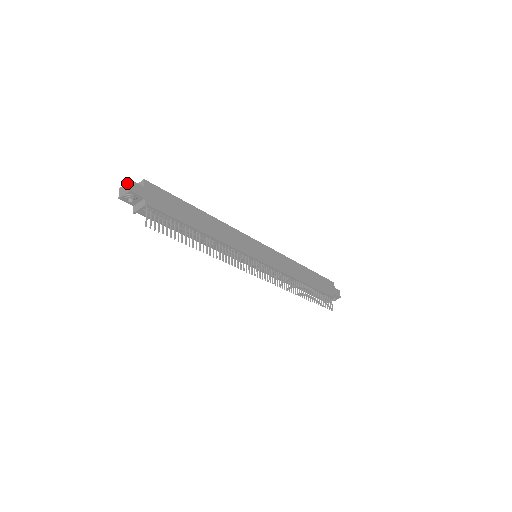
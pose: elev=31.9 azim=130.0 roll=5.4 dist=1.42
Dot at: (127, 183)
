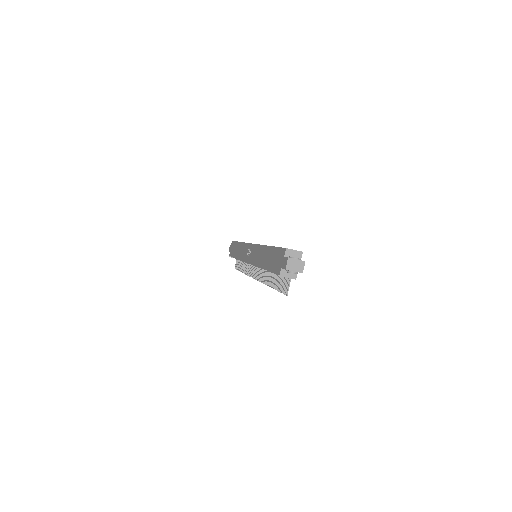
Dot at: (300, 261)
